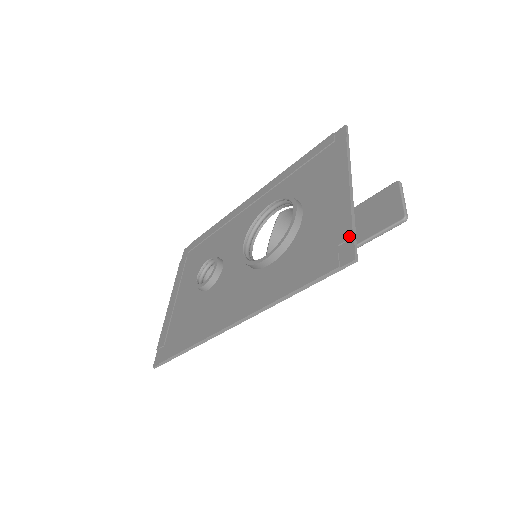
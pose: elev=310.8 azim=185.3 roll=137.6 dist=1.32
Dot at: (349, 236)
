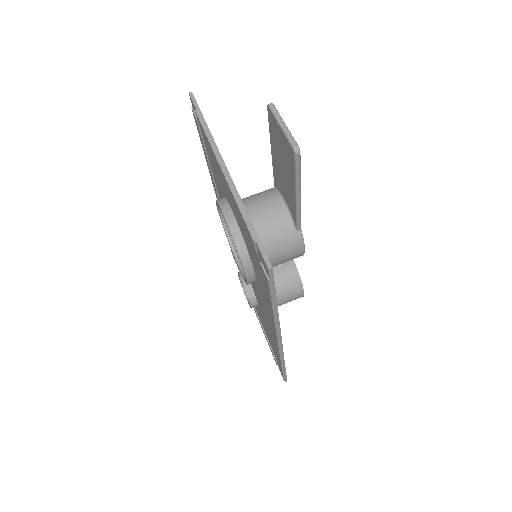
Dot at: (252, 242)
